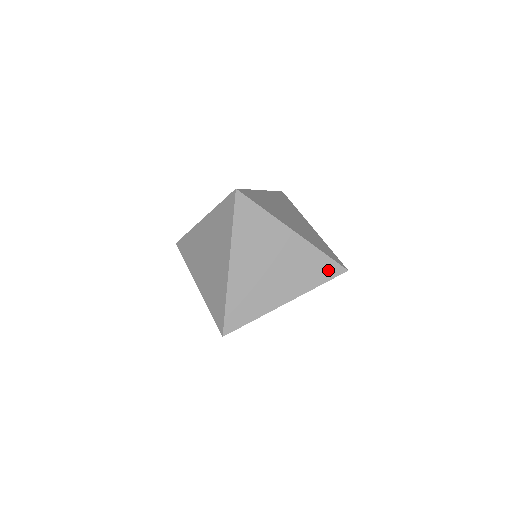
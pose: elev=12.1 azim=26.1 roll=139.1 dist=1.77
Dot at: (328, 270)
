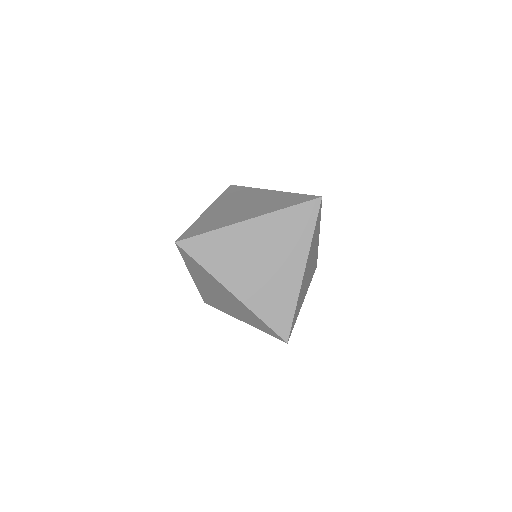
Dot at: (269, 330)
